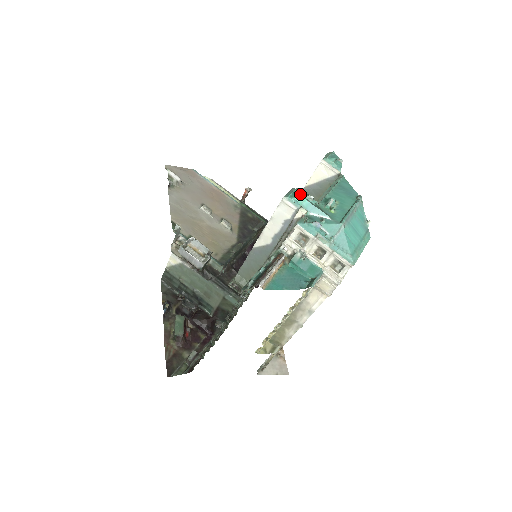
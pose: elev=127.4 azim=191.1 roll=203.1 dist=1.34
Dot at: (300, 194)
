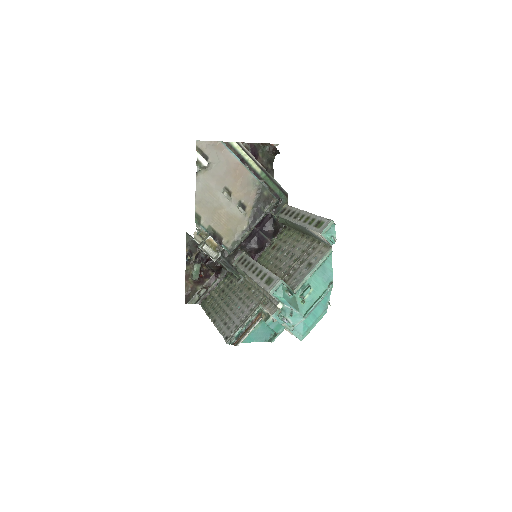
Dot at: (282, 292)
